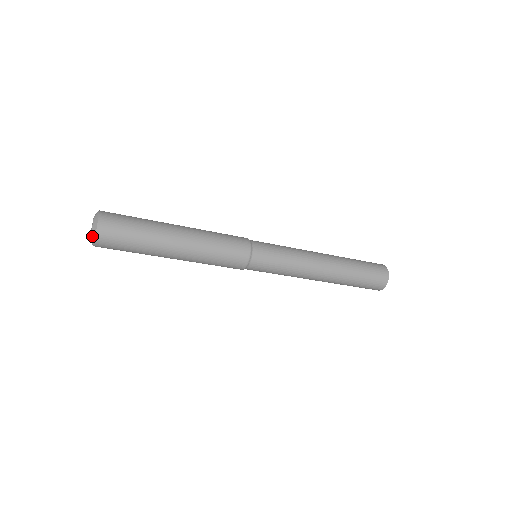
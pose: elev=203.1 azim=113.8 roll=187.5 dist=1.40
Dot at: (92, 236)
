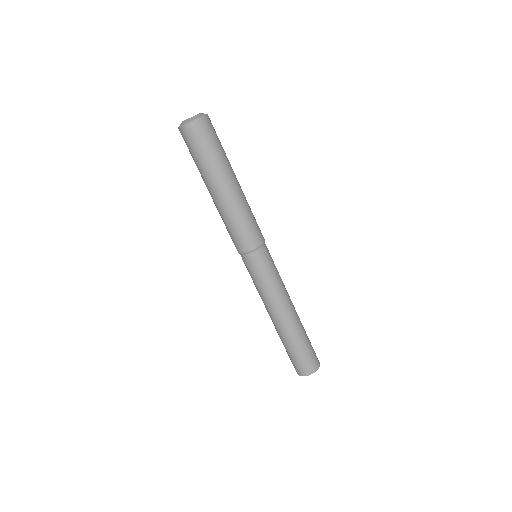
Dot at: (199, 115)
